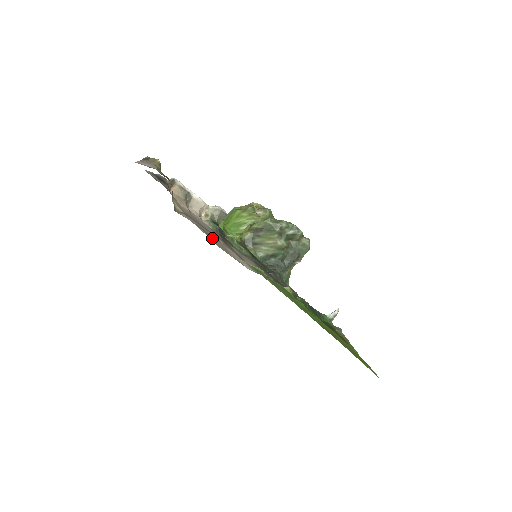
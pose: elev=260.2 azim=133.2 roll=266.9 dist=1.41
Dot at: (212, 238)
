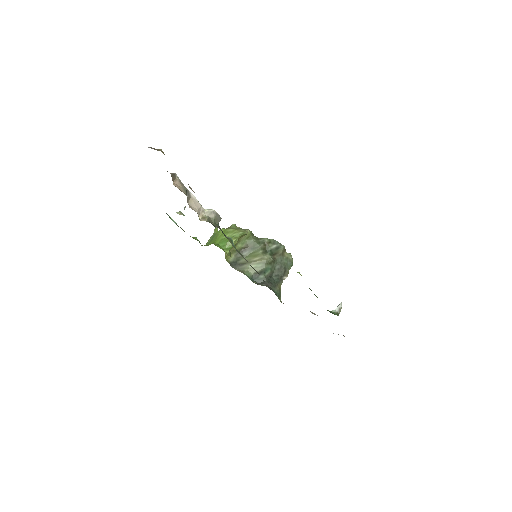
Dot at: occluded
